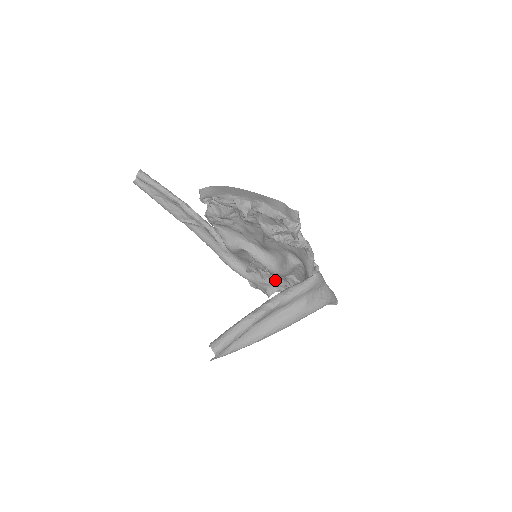
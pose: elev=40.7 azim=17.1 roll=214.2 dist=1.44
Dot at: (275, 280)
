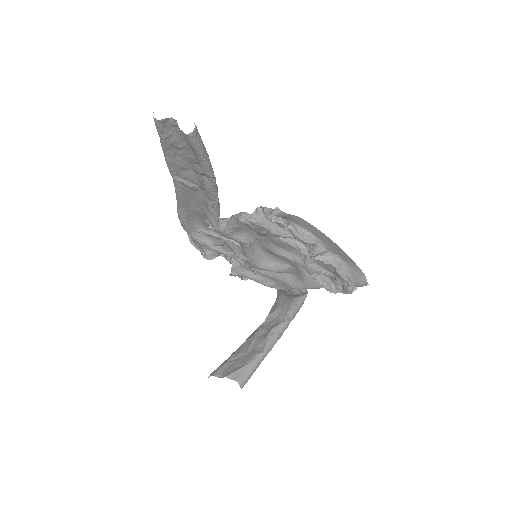
Dot at: (229, 252)
